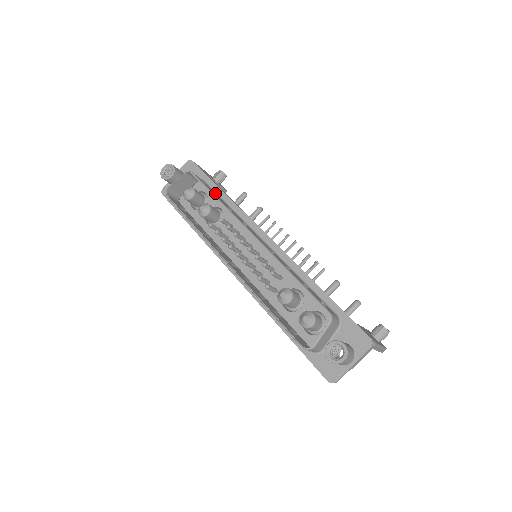
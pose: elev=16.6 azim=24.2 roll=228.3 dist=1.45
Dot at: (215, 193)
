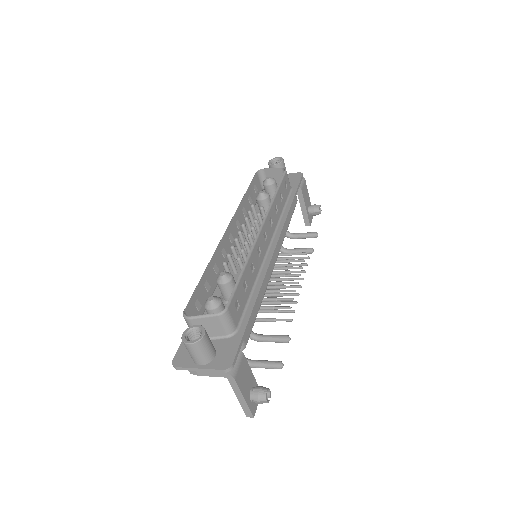
Dot at: (285, 198)
